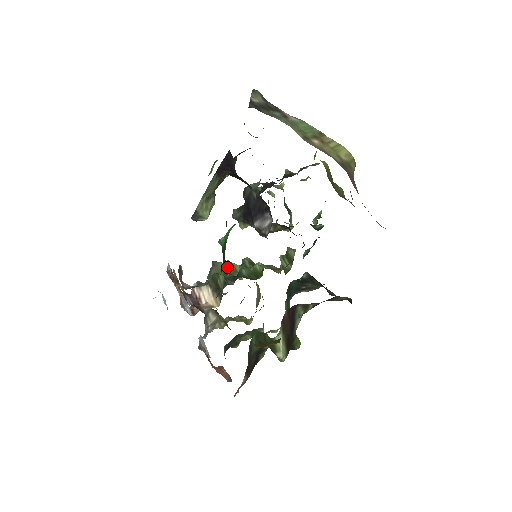
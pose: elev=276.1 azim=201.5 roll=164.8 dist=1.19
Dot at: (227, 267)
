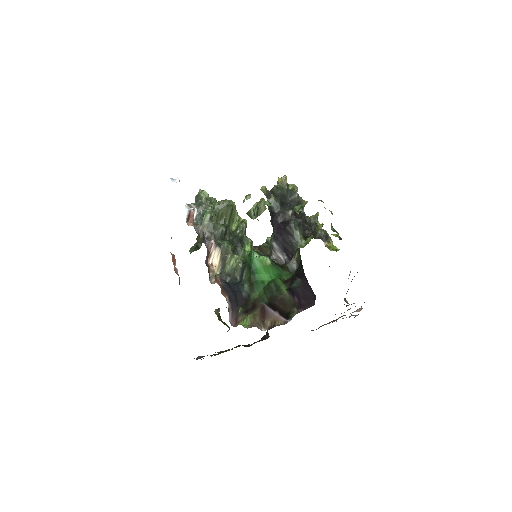
Dot at: (232, 213)
